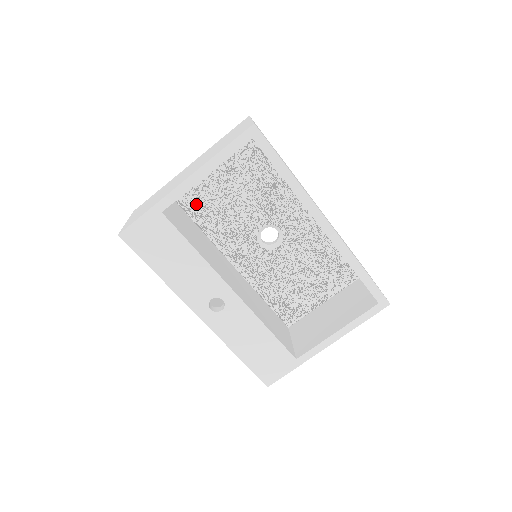
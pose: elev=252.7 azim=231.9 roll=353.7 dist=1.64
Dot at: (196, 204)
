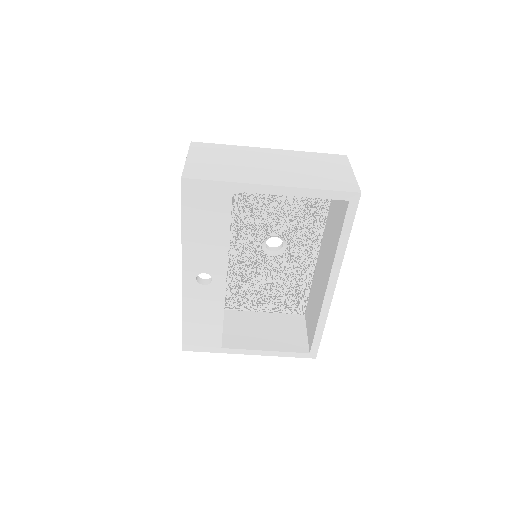
Dot at: occluded
